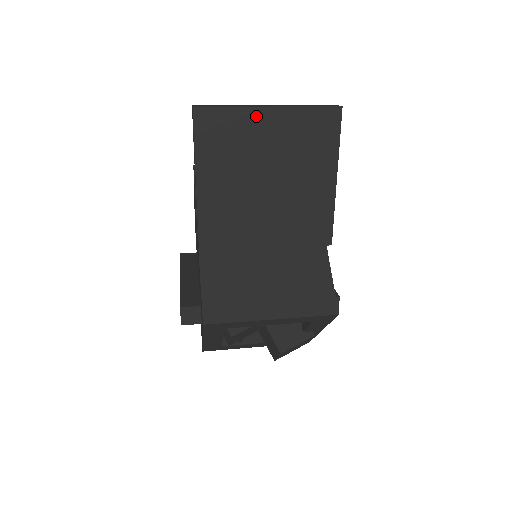
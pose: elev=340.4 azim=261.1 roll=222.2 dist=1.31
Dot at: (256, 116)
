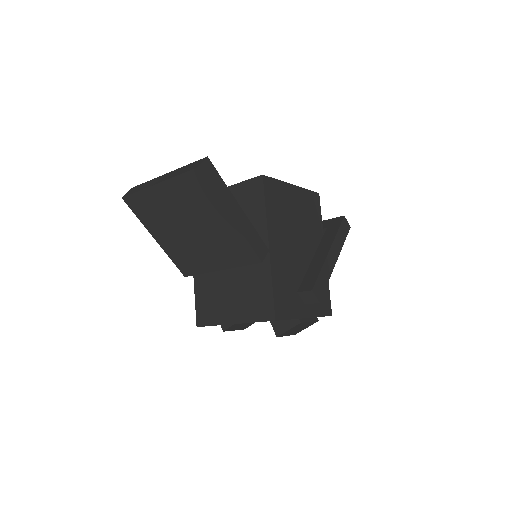
Dot at: (154, 192)
